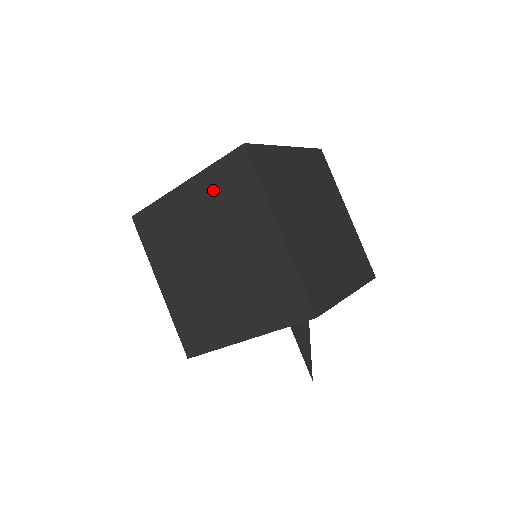
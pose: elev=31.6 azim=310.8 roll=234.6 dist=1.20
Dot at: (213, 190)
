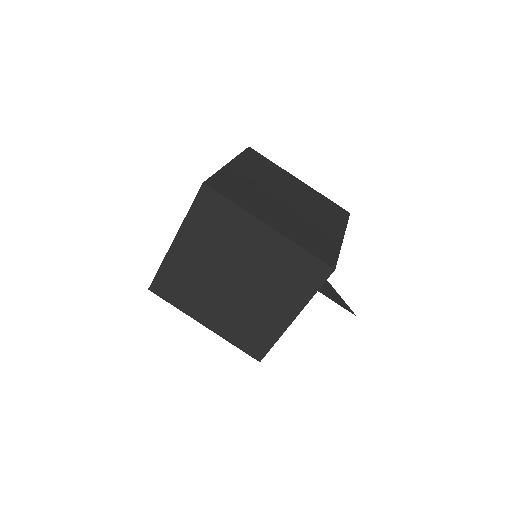
Dot at: (201, 230)
